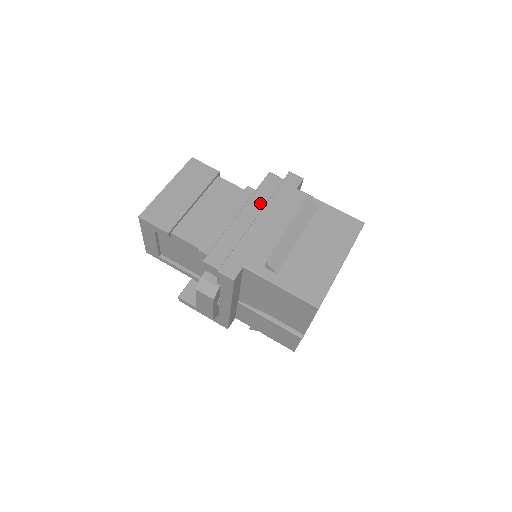
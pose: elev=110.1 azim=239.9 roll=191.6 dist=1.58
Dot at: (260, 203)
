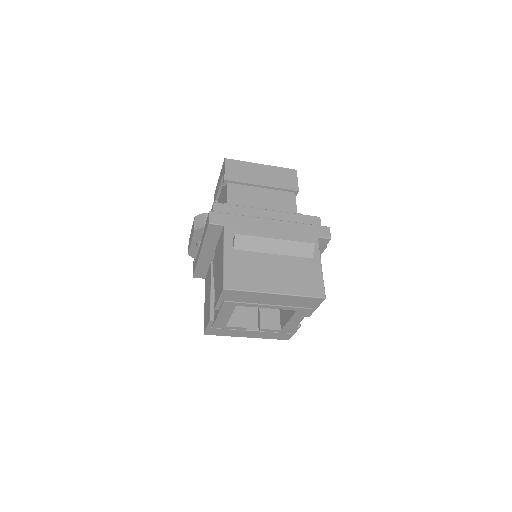
Dot at: (288, 220)
